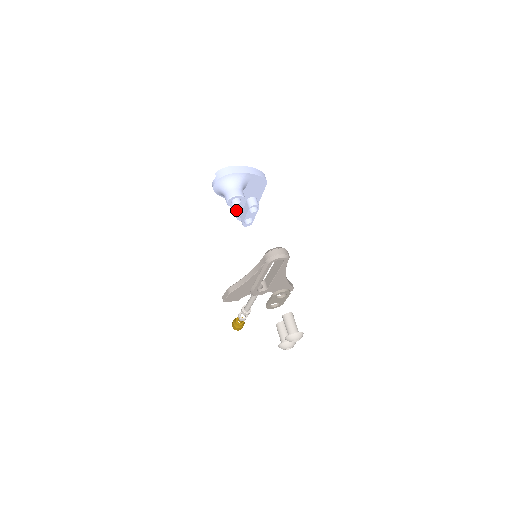
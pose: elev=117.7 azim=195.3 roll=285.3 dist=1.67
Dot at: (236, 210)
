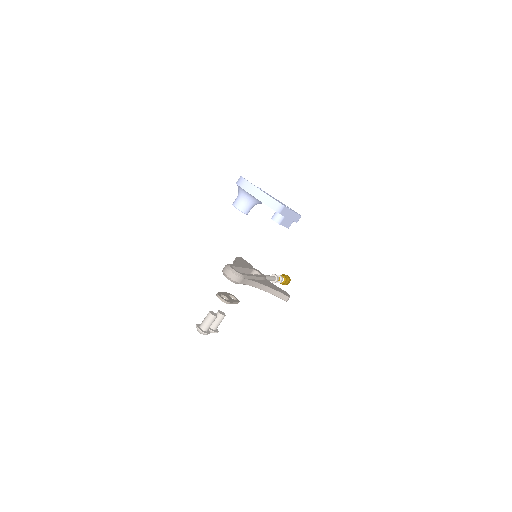
Dot at: occluded
